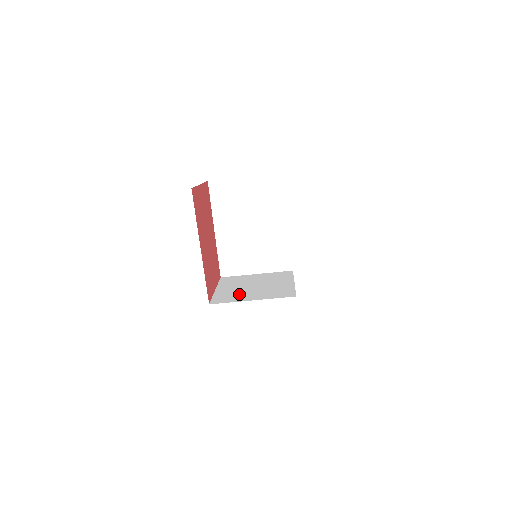
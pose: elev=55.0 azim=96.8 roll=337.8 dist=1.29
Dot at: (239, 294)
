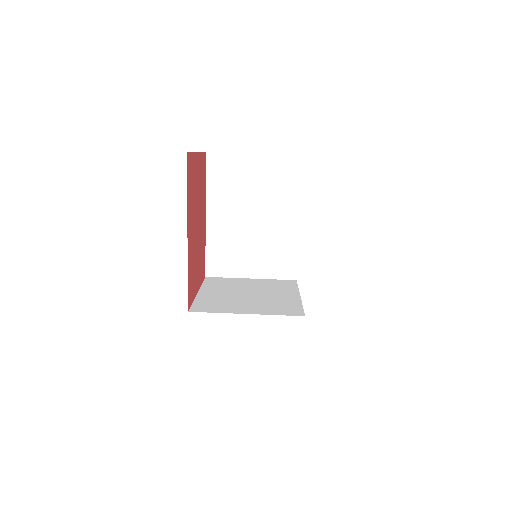
Dot at: (229, 302)
